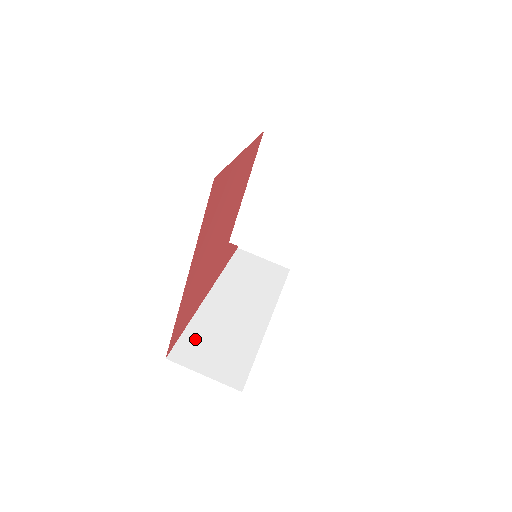
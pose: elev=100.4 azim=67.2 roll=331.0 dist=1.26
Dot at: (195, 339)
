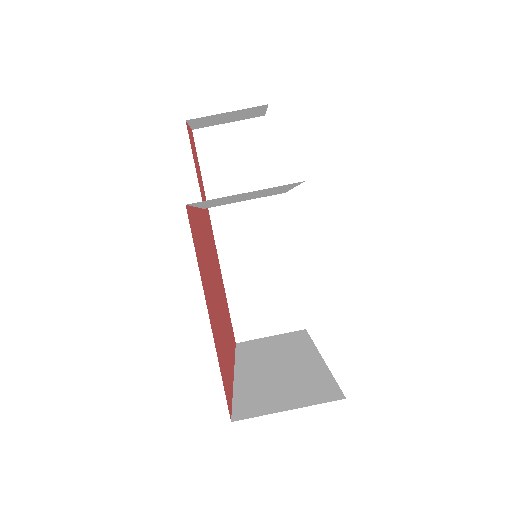
Dot at: (242, 306)
